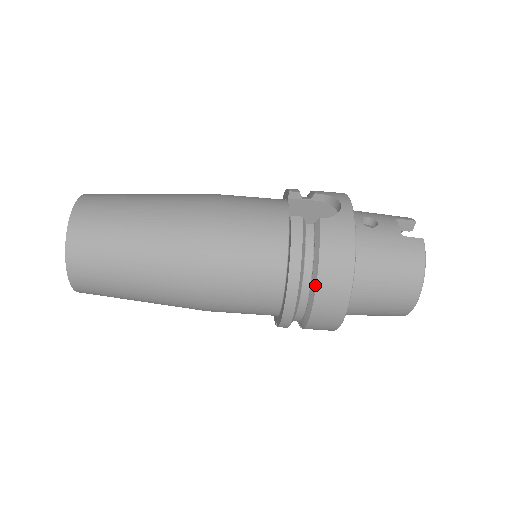
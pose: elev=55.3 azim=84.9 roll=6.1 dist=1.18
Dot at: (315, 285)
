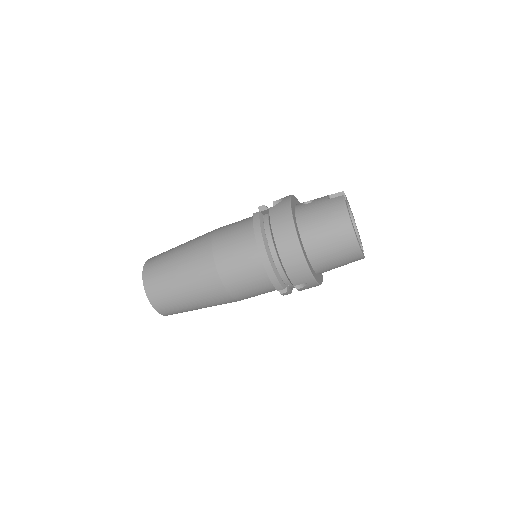
Dot at: (275, 243)
